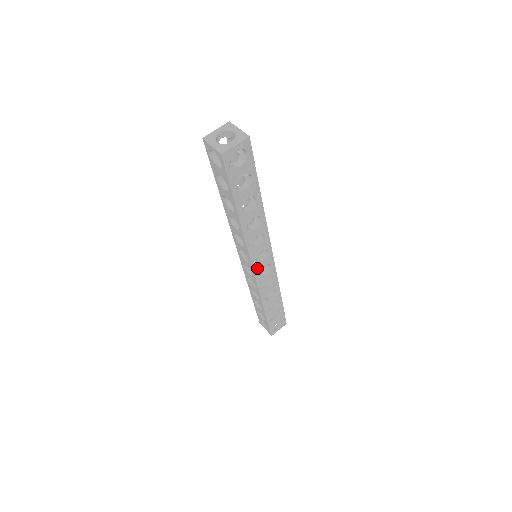
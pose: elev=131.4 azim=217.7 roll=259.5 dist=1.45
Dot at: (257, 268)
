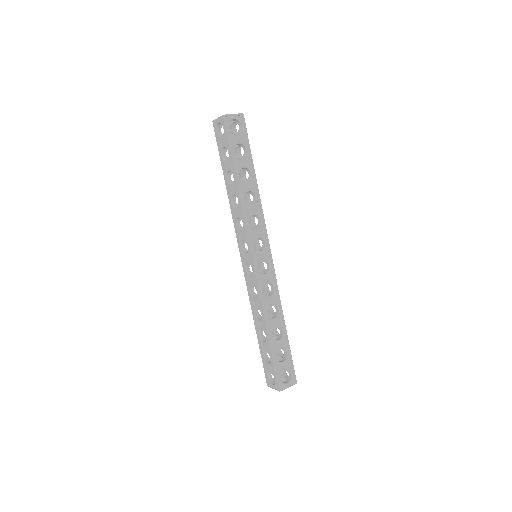
Dot at: (256, 258)
